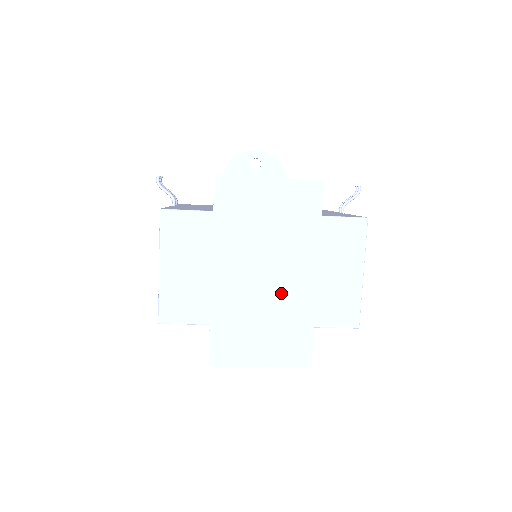
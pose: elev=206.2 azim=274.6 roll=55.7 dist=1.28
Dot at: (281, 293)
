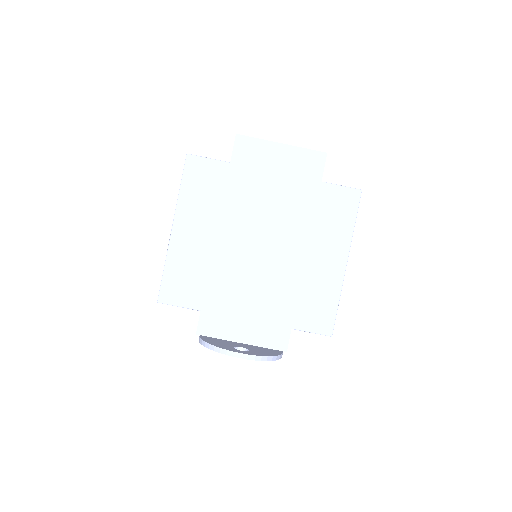
Dot at: occluded
